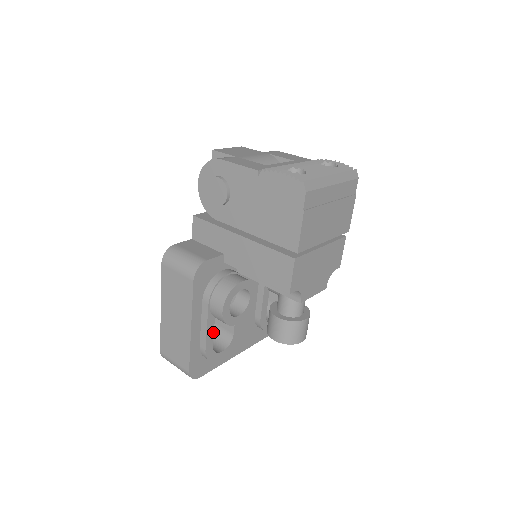
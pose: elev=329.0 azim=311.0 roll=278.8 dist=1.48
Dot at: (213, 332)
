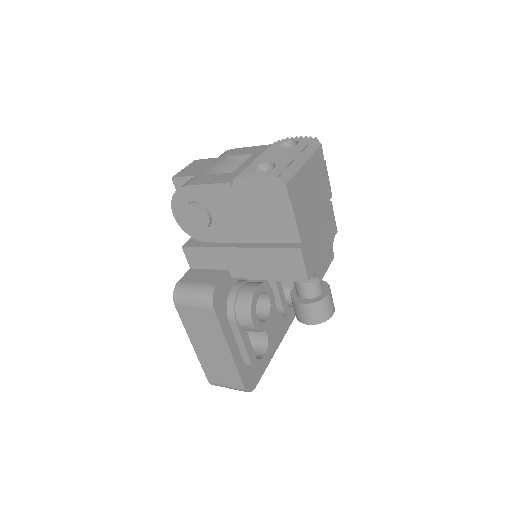
Dot at: (250, 344)
